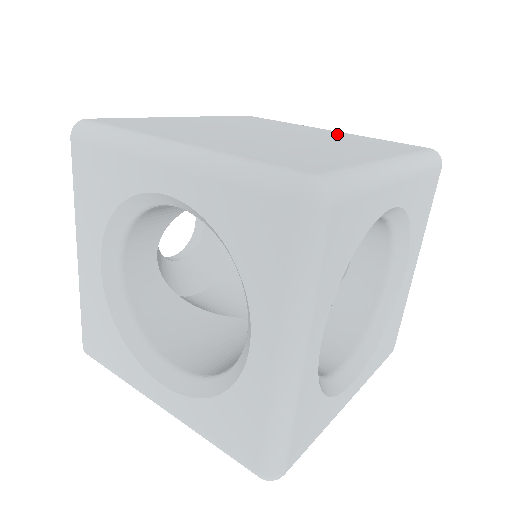
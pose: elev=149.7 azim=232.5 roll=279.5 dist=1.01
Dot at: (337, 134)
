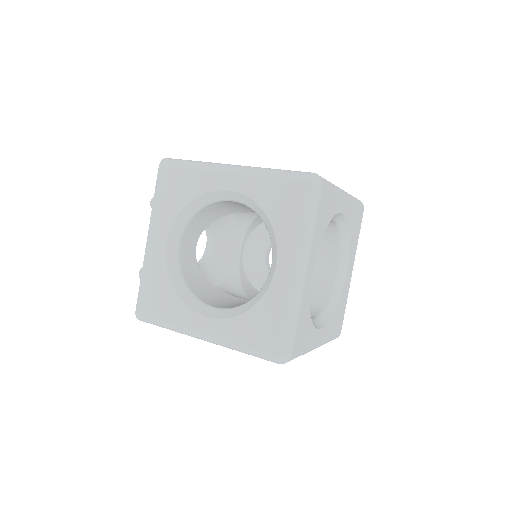
Dot at: occluded
